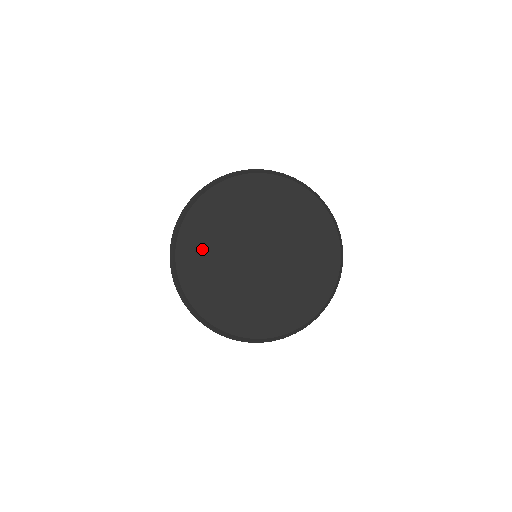
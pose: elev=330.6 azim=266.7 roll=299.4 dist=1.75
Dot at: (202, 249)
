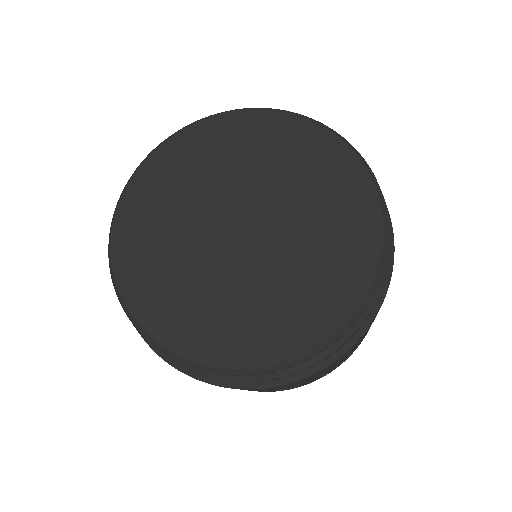
Dot at: (154, 214)
